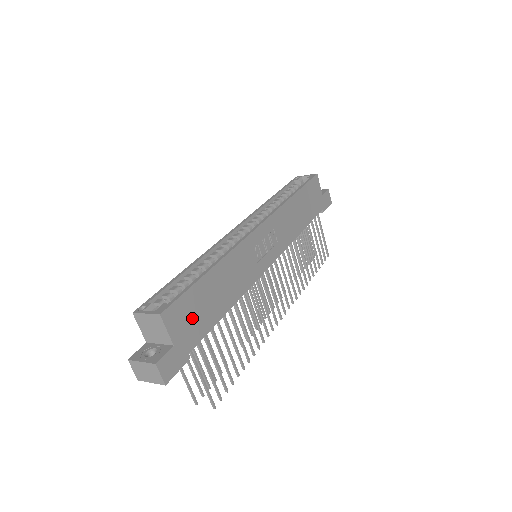
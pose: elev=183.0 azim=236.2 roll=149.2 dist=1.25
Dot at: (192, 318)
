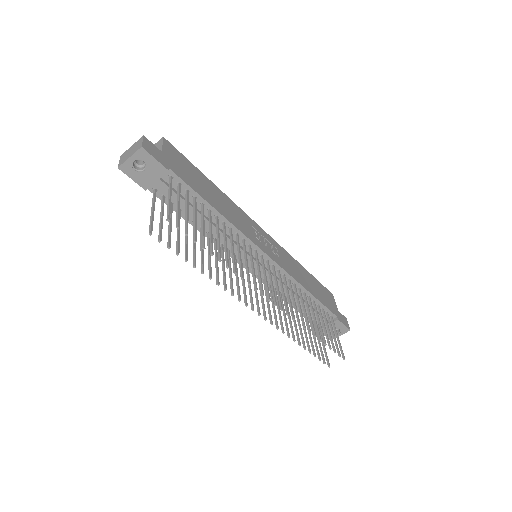
Dot at: (184, 168)
